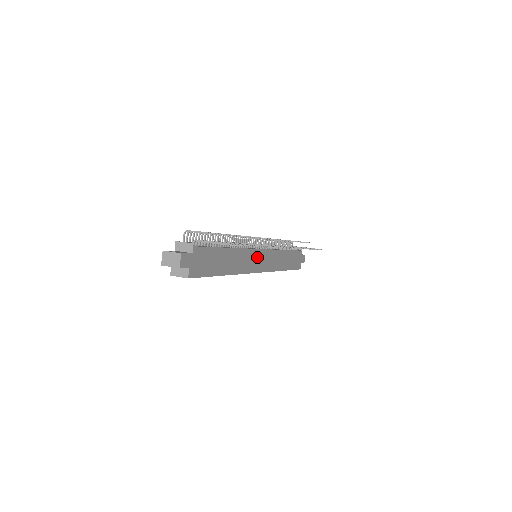
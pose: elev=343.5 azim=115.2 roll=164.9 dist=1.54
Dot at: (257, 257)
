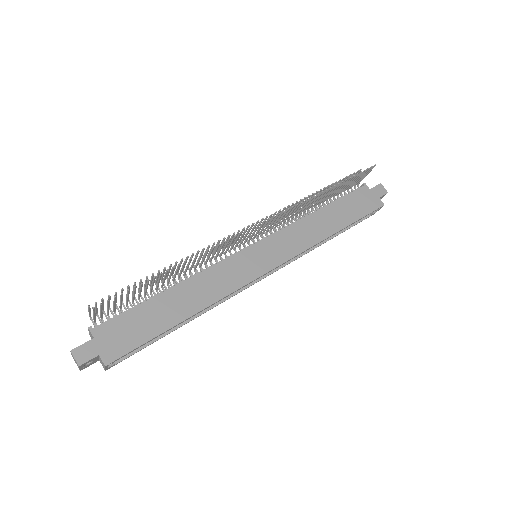
Dot at: (249, 259)
